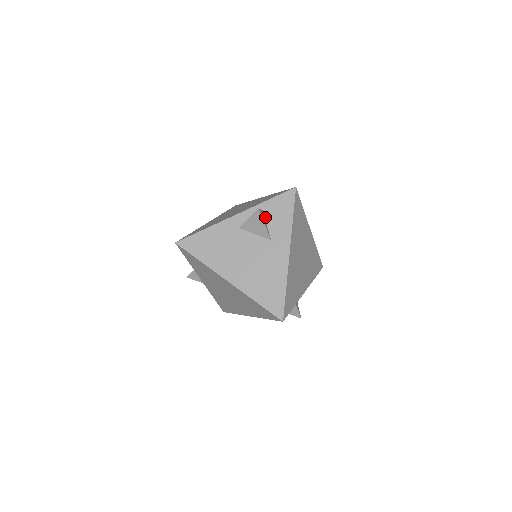
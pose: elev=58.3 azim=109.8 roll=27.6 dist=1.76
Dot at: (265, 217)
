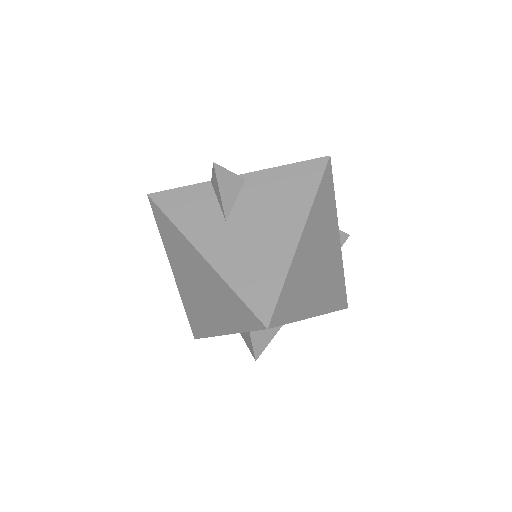
Dot at: occluded
